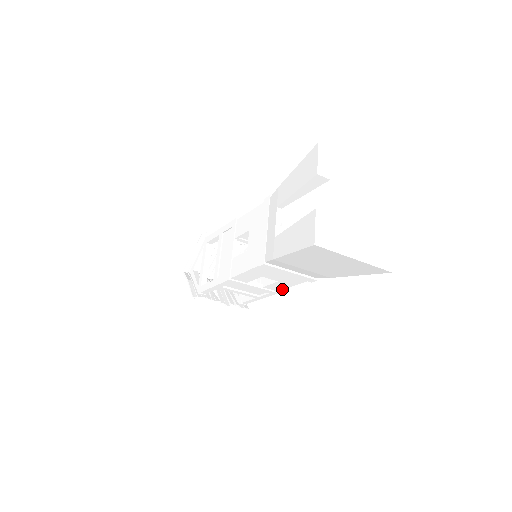
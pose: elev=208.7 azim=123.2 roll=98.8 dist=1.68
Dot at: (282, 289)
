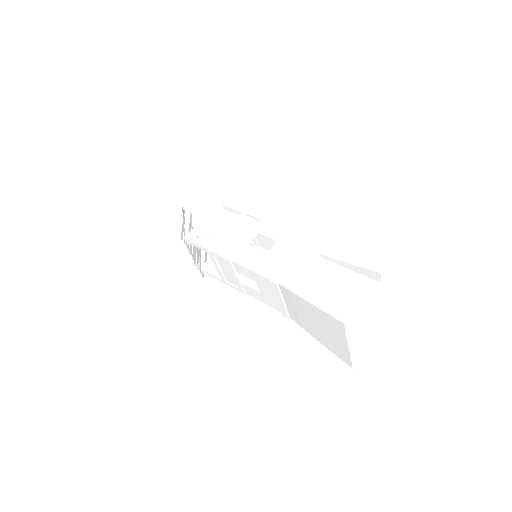
Dot at: (252, 296)
